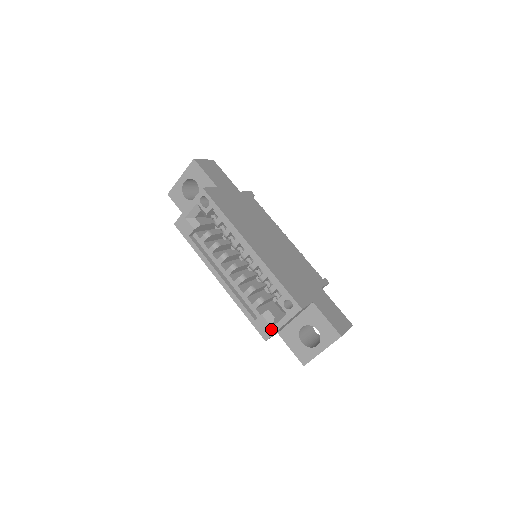
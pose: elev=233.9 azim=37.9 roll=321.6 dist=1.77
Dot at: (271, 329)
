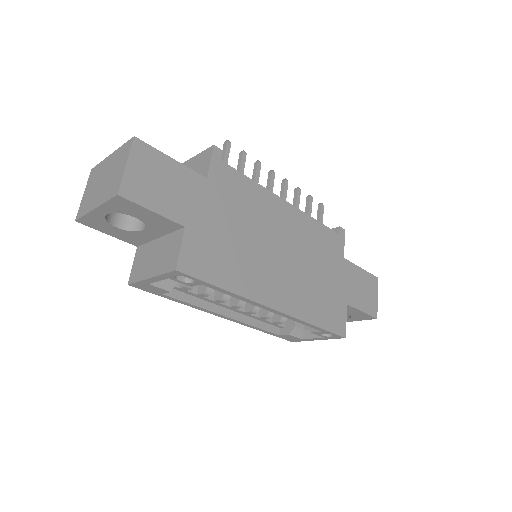
Dot at: (301, 340)
